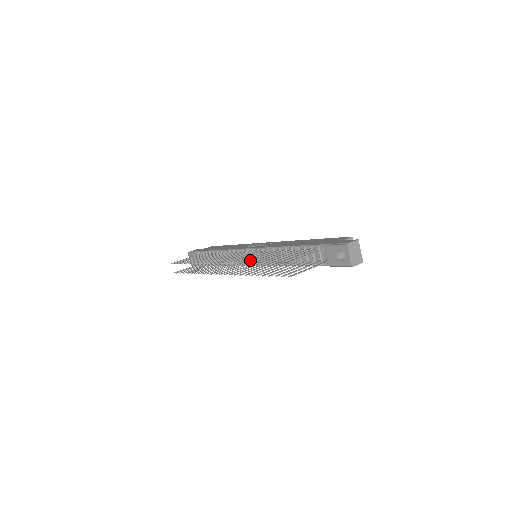
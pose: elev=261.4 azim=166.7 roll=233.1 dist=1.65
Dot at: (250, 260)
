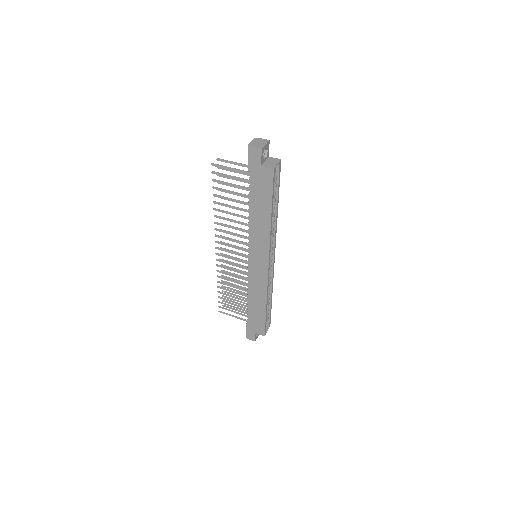
Dot at: occluded
